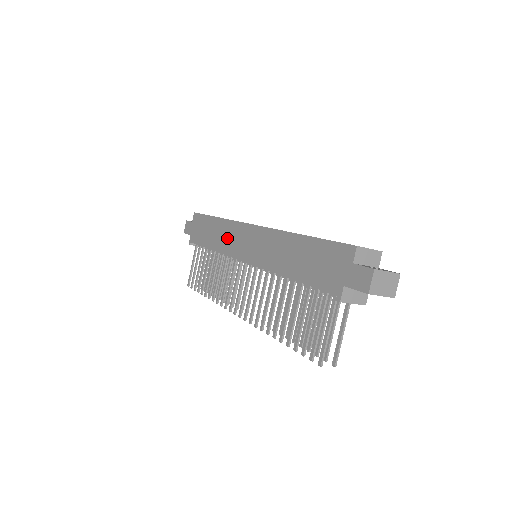
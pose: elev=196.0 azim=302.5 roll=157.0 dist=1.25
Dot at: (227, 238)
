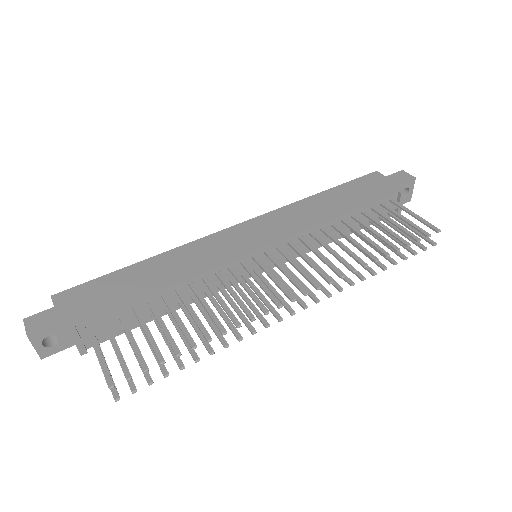
Dot at: (198, 257)
